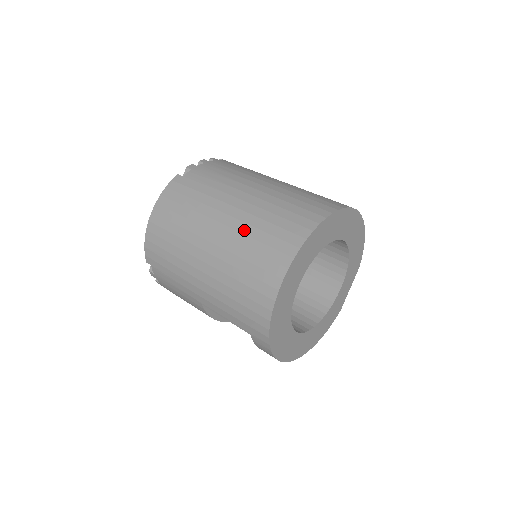
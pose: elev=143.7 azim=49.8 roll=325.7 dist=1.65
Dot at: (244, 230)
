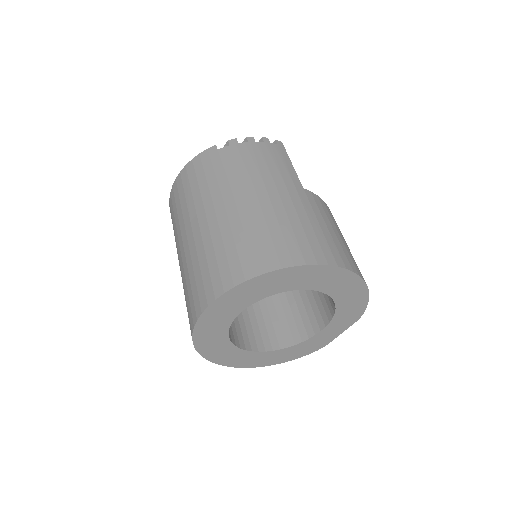
Dot at: (214, 237)
